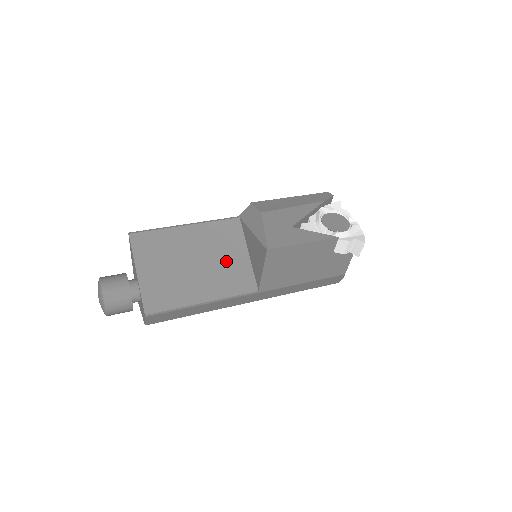
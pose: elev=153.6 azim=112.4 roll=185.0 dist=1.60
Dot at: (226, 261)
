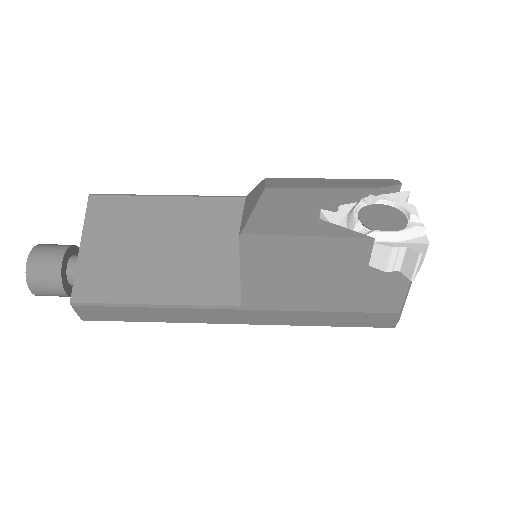
Dot at: (206, 253)
